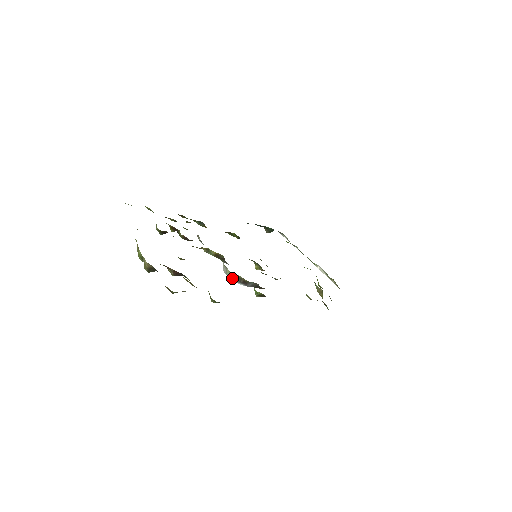
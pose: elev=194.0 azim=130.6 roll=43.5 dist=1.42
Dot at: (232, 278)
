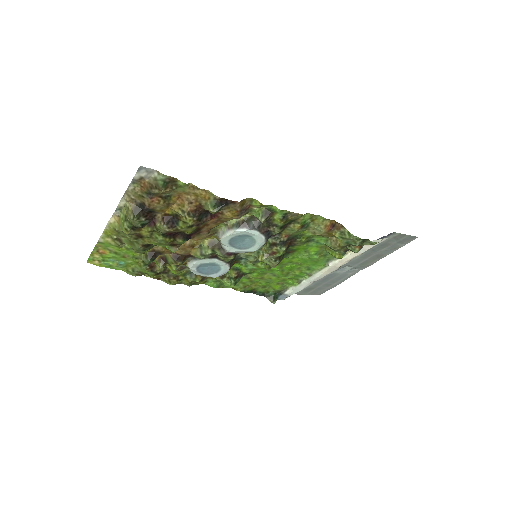
Dot at: (231, 230)
